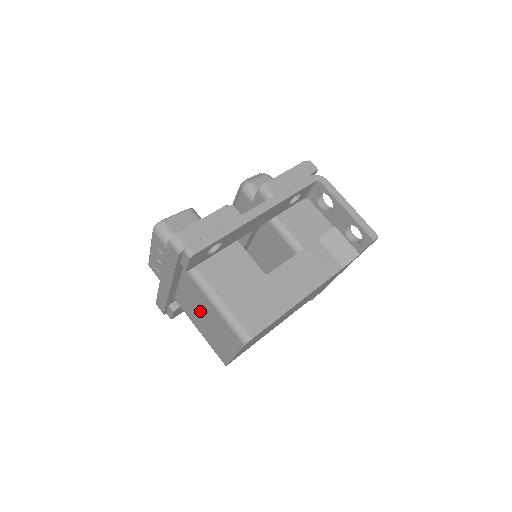
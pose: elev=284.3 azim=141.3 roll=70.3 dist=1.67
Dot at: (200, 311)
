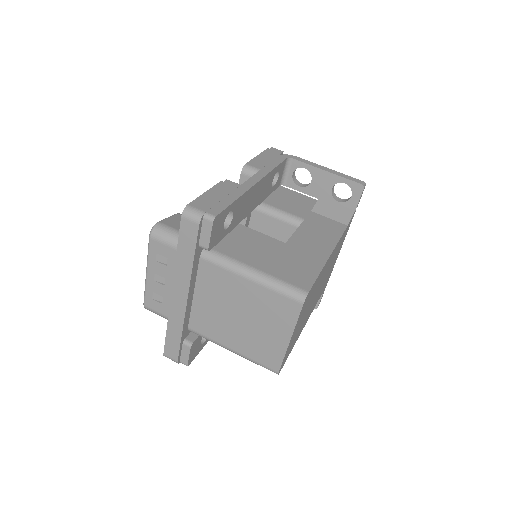
Dot at: (231, 310)
